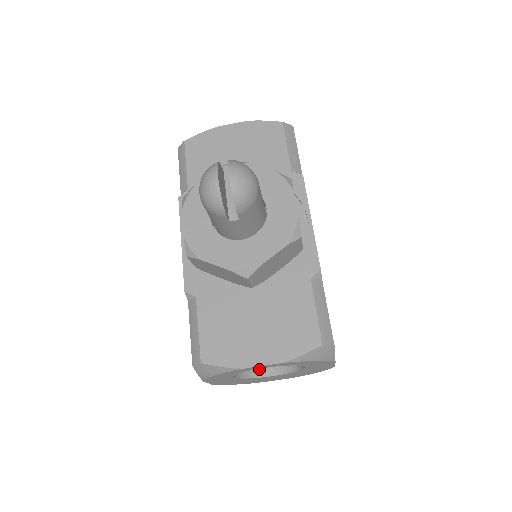
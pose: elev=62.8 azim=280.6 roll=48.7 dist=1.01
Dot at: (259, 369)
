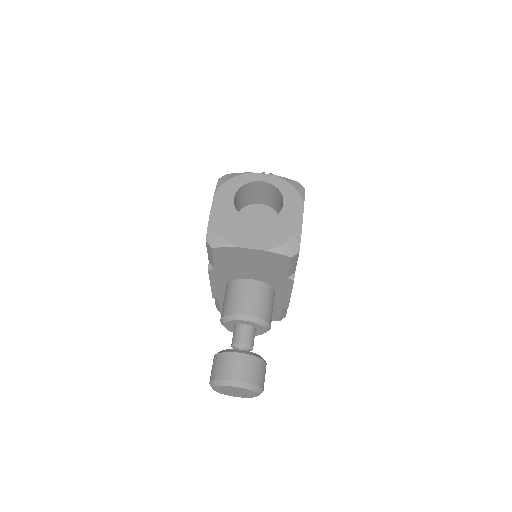
Dot at: occluded
